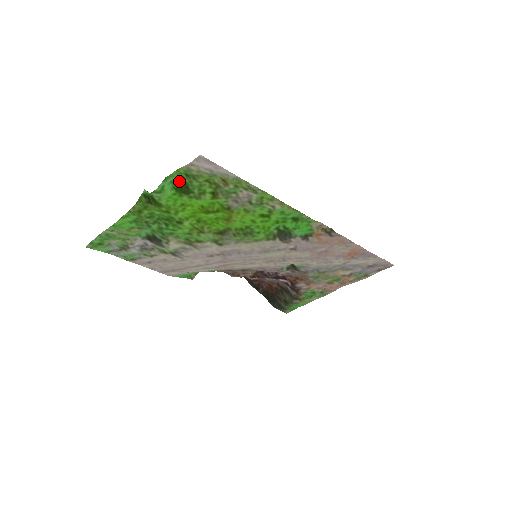
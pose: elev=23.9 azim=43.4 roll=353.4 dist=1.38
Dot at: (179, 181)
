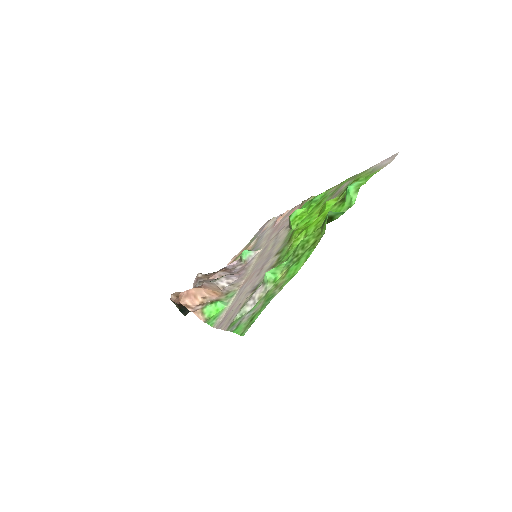
Dot at: (346, 189)
